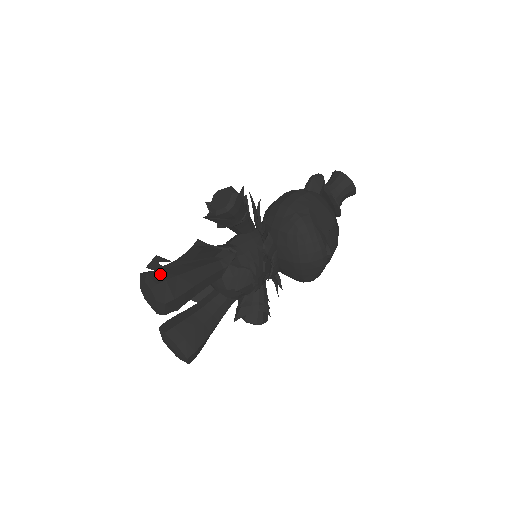
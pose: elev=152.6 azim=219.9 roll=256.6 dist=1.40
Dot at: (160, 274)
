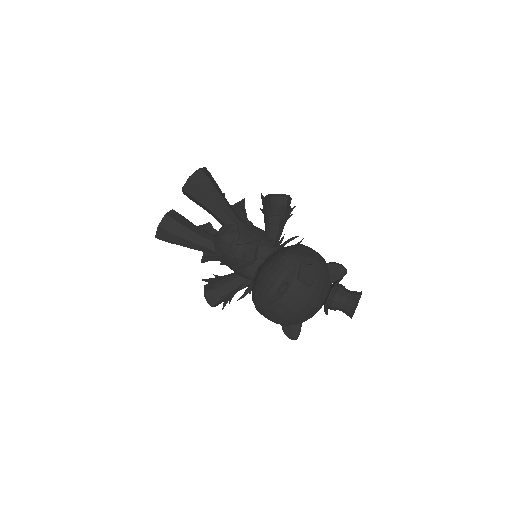
Dot at: (208, 173)
